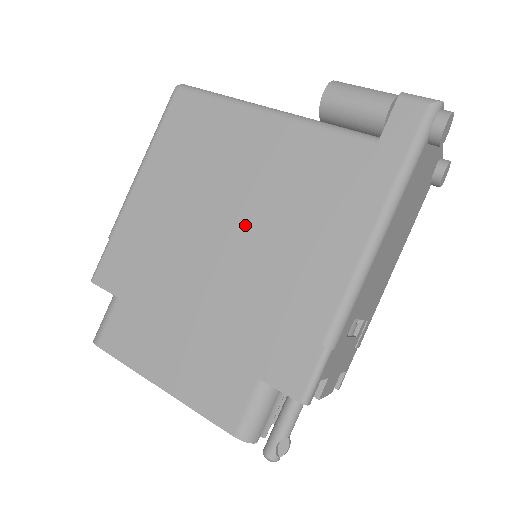
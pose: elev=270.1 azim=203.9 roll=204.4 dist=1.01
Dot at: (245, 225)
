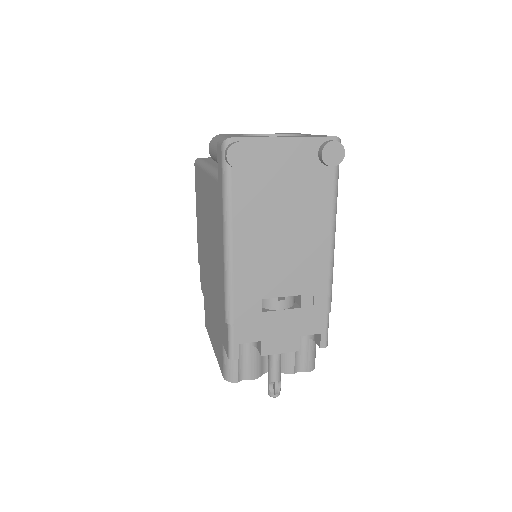
Dot at: (209, 247)
